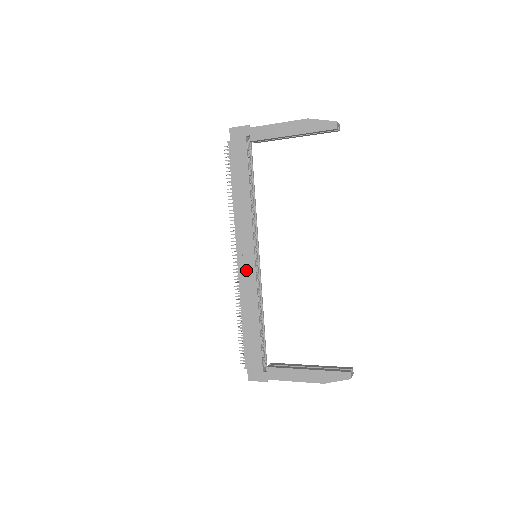
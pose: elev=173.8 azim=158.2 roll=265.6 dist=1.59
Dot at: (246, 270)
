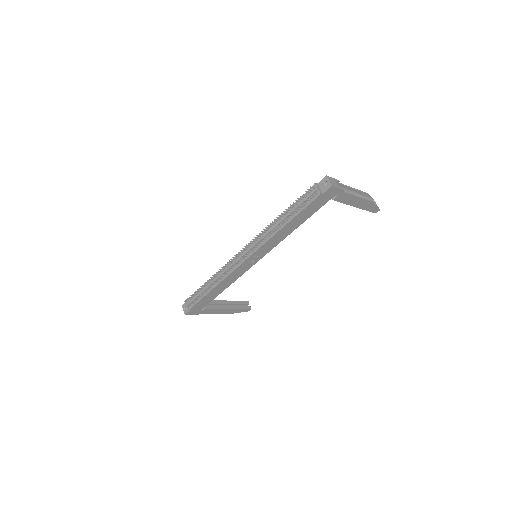
Dot at: (245, 267)
